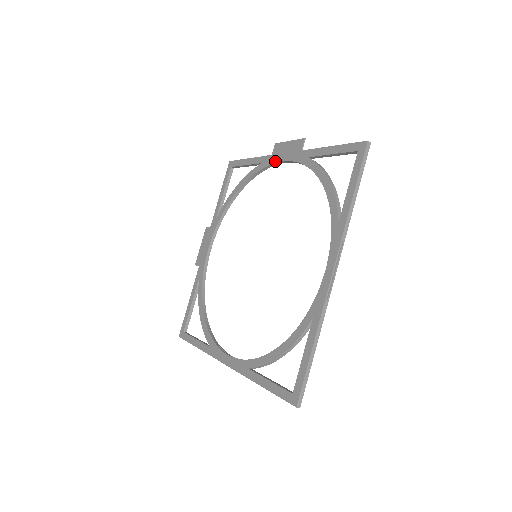
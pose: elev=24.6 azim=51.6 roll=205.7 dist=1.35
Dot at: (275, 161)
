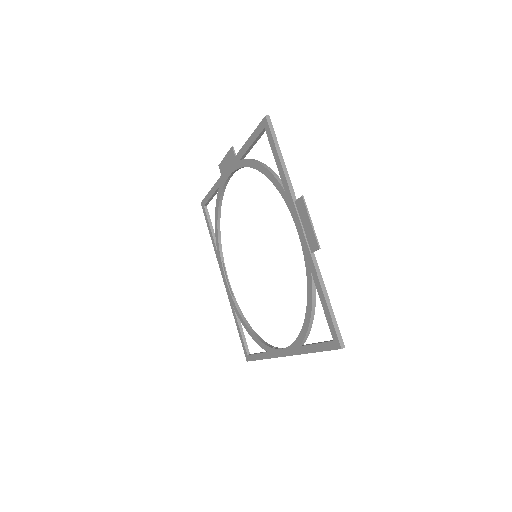
Dot at: (293, 217)
